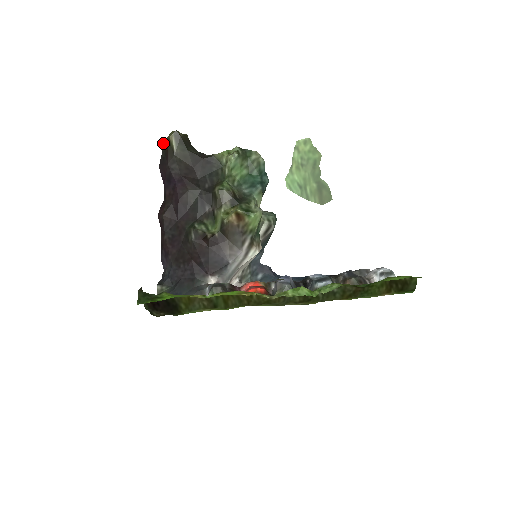
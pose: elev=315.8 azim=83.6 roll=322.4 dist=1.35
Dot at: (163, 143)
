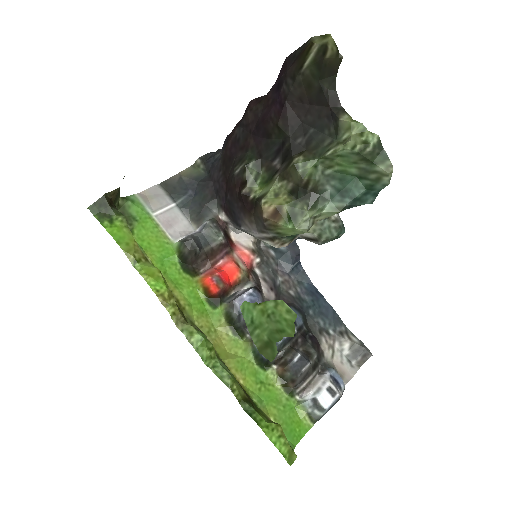
Dot at: occluded
